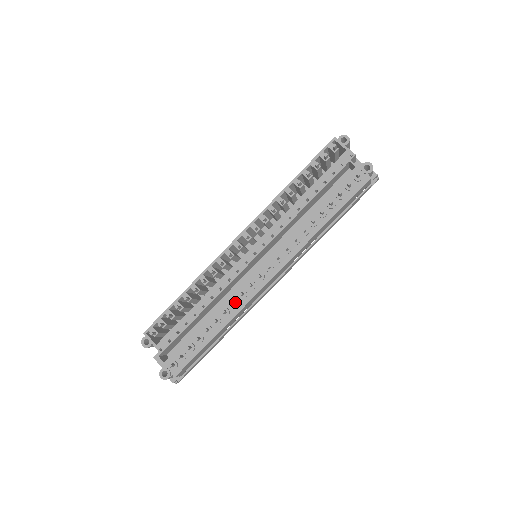
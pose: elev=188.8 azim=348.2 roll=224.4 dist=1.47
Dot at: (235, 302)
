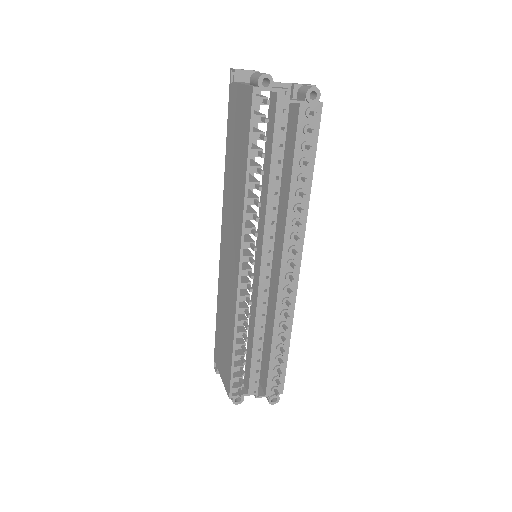
Dot at: (285, 312)
